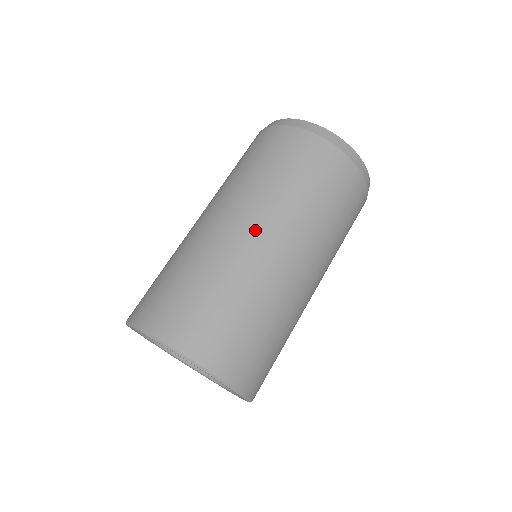
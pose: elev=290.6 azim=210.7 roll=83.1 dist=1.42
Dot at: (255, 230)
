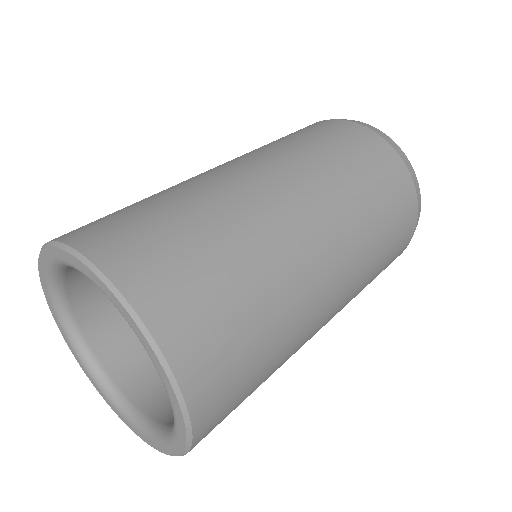
Dot at: (327, 247)
